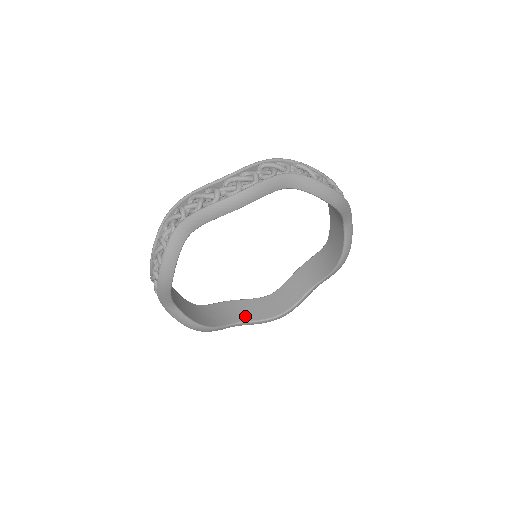
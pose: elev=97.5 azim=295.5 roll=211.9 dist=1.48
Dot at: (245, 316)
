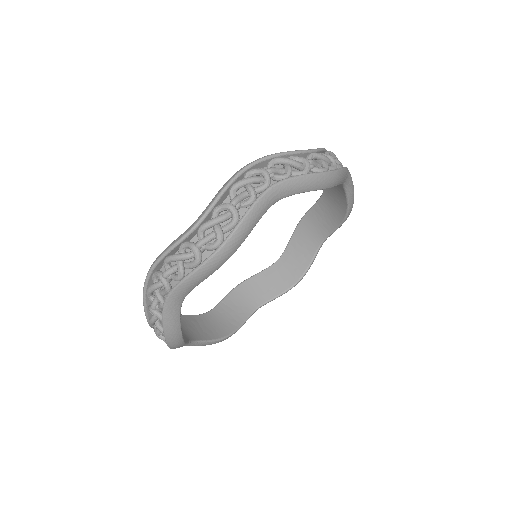
Dot at: (261, 297)
